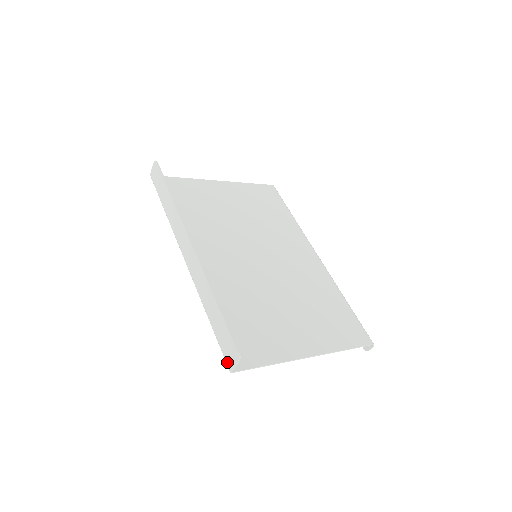
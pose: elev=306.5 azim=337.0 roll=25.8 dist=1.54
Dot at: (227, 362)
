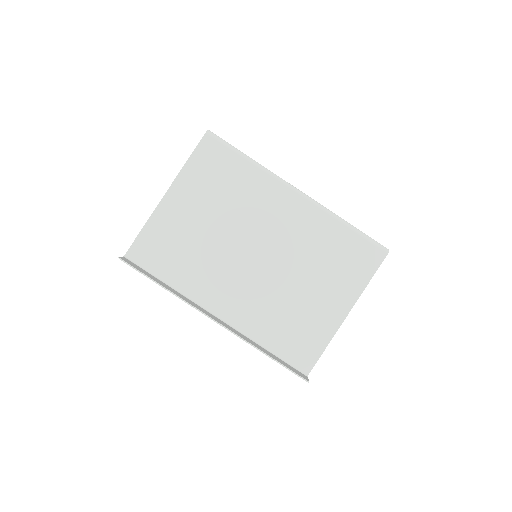
Dot at: occluded
